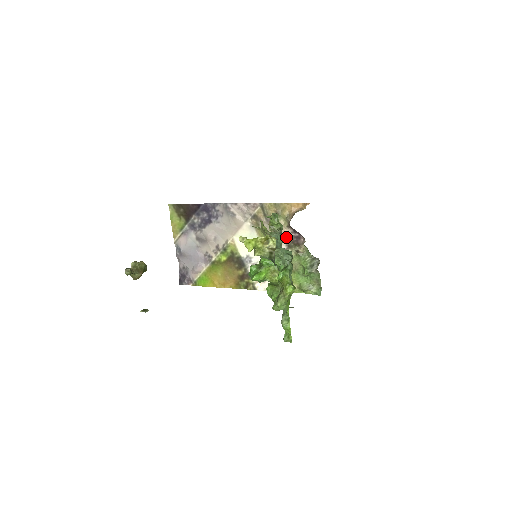
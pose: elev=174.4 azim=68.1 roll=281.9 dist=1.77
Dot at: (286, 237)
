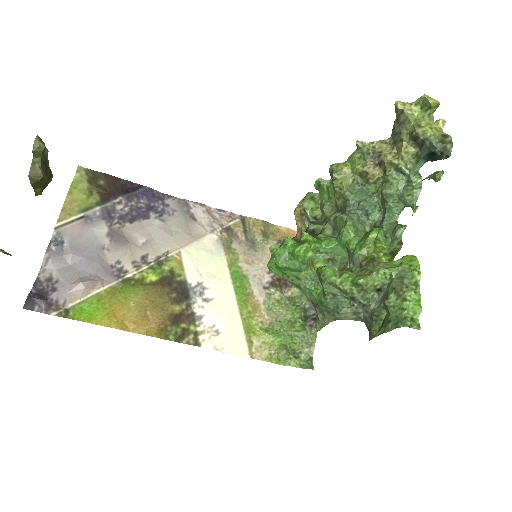
Dot at: occluded
